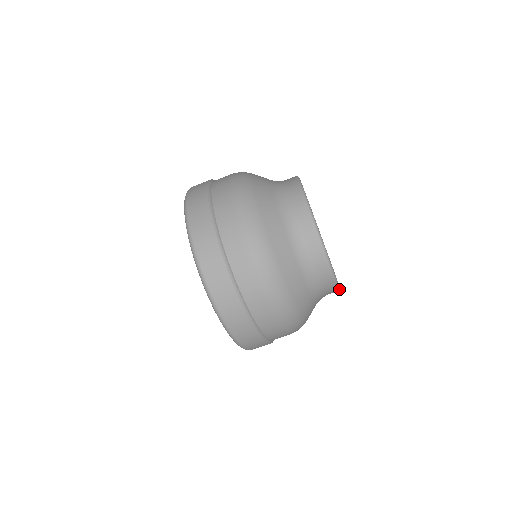
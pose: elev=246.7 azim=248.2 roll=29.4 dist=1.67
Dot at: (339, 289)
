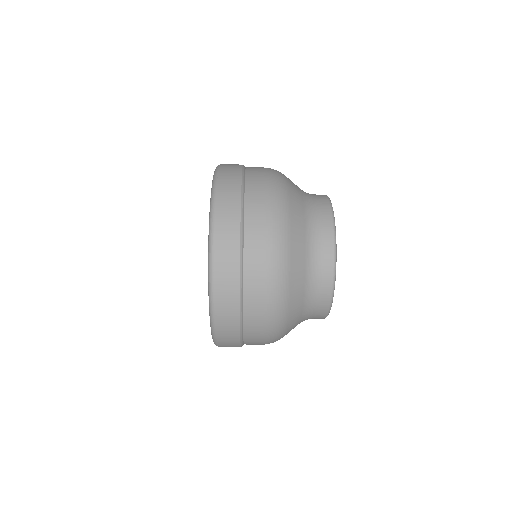
Dot at: (329, 311)
